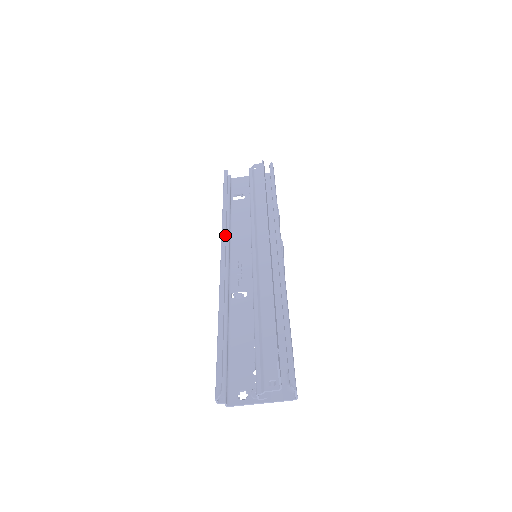
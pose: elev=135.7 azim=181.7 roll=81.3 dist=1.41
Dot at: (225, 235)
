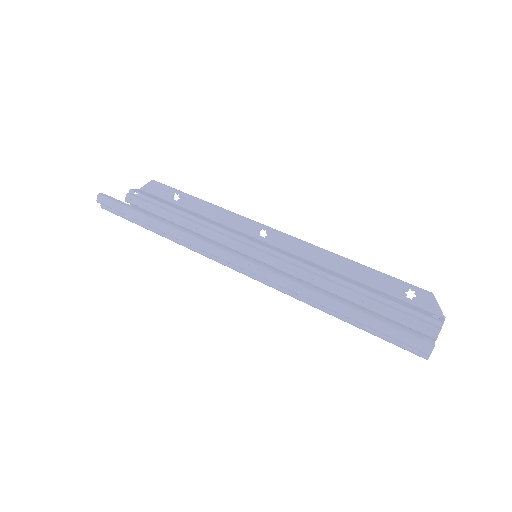
Dot at: occluded
